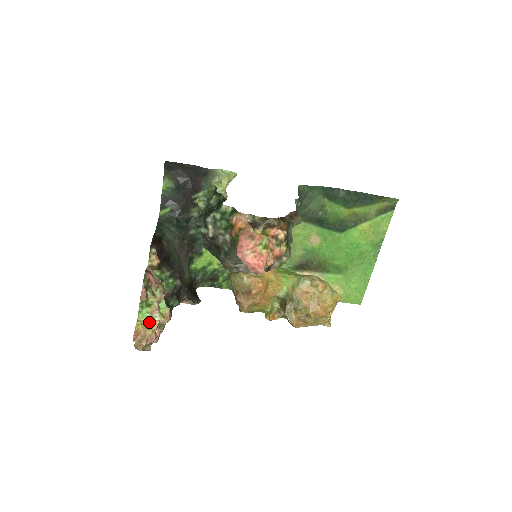
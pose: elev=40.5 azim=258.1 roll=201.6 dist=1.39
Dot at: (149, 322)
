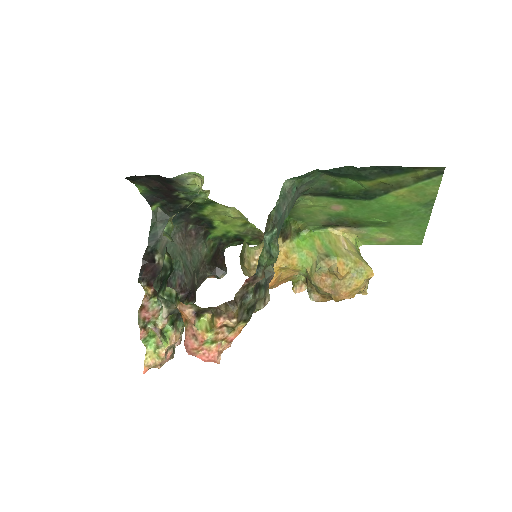
Dot at: (157, 351)
